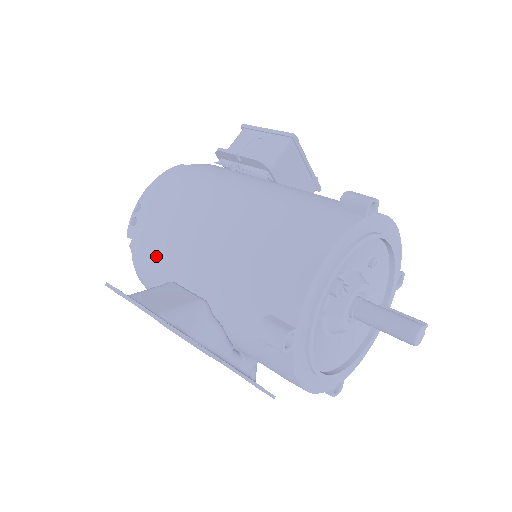
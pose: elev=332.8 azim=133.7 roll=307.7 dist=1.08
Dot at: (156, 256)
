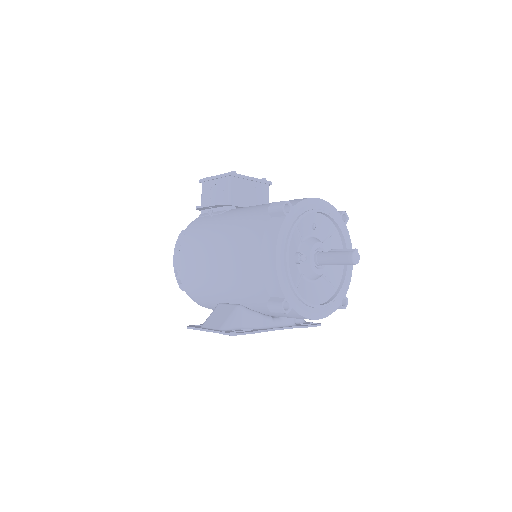
Dot at: (202, 294)
